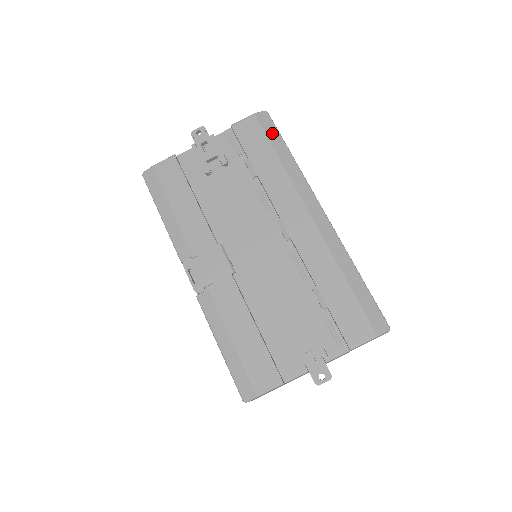
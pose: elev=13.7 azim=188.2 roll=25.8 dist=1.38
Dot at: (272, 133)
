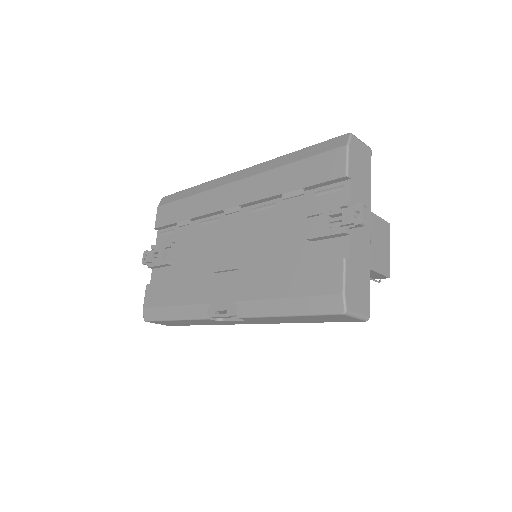
Dot at: (175, 197)
